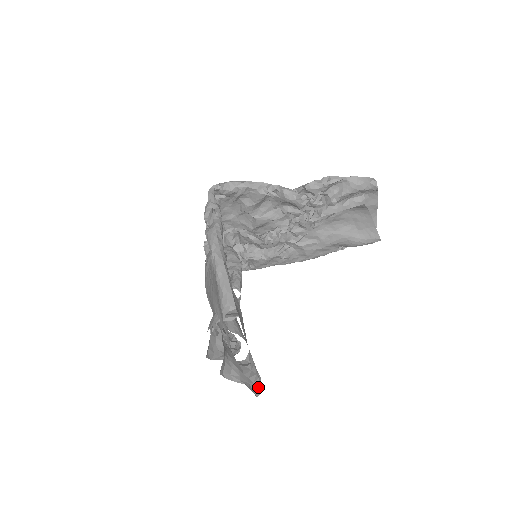
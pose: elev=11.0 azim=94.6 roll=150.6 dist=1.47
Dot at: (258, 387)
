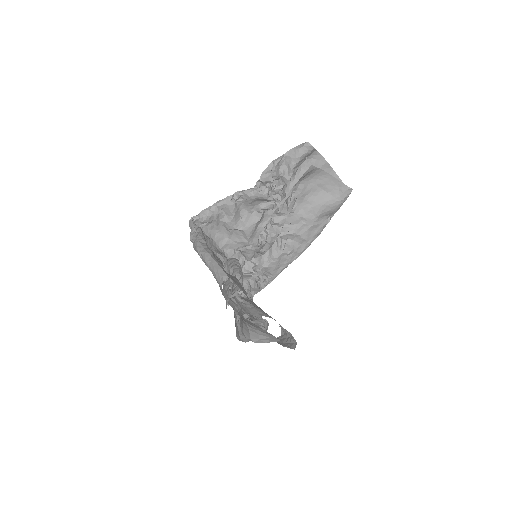
Dot at: (294, 343)
